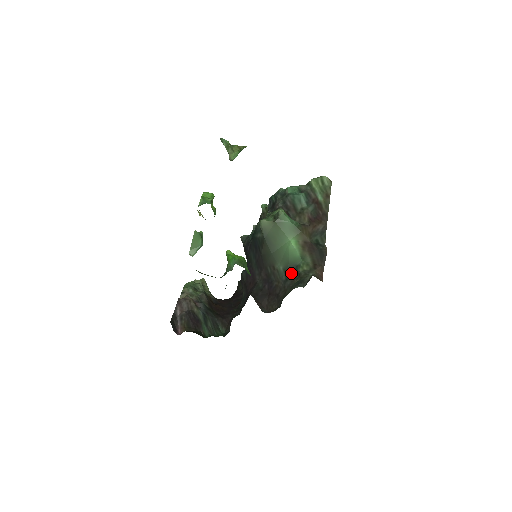
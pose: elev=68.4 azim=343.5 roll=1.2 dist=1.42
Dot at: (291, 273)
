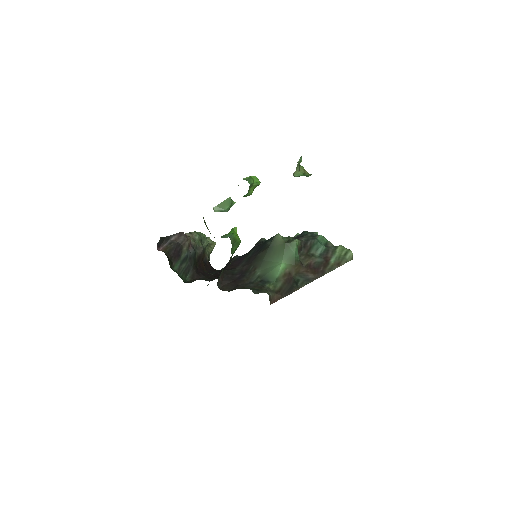
Dot at: (260, 282)
